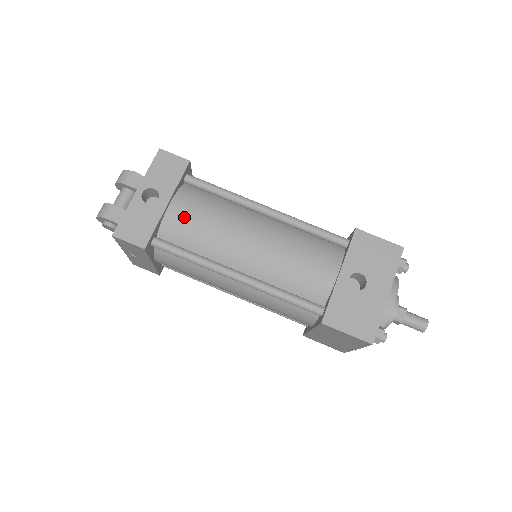
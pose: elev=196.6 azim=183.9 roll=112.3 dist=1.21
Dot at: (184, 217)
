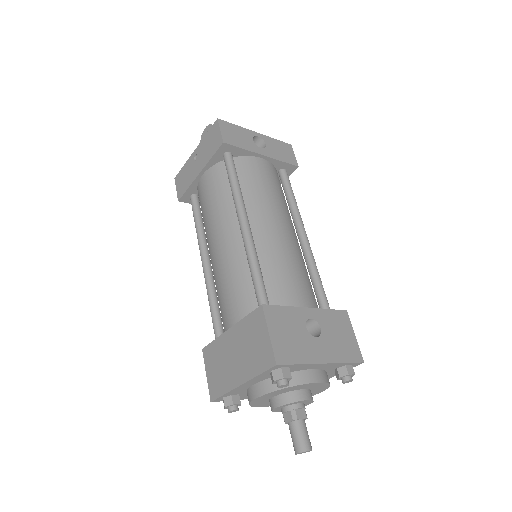
Dot at: (261, 170)
